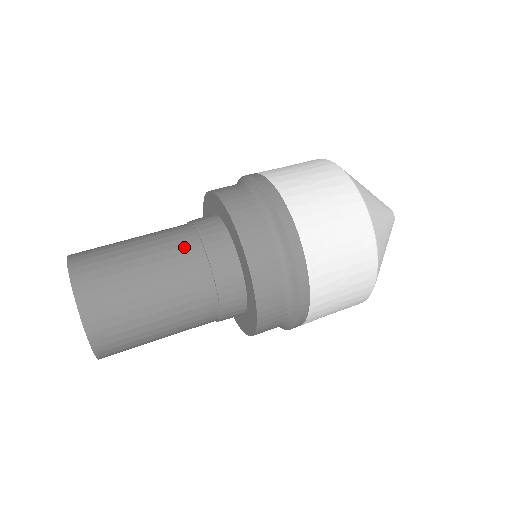
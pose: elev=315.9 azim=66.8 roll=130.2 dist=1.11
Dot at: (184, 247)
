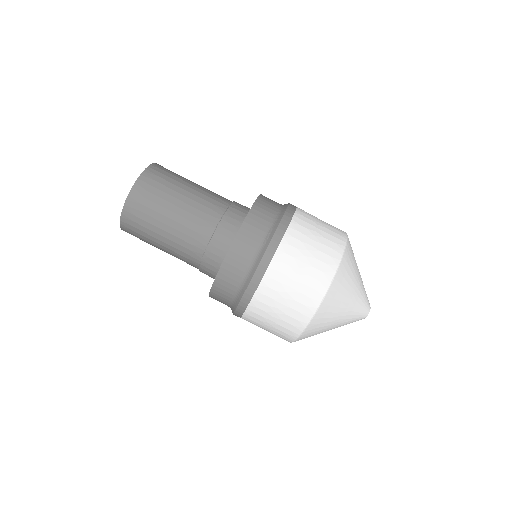
Dot at: (198, 235)
